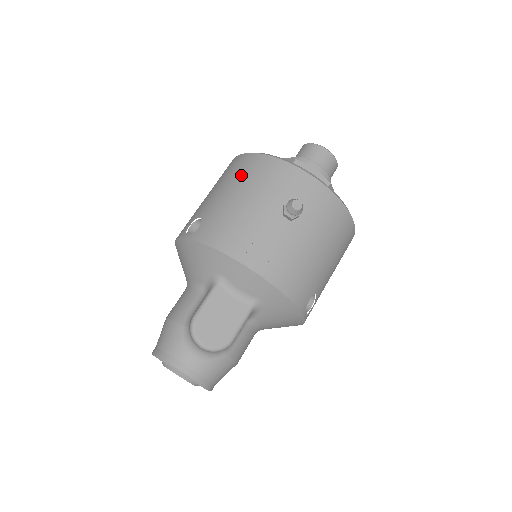
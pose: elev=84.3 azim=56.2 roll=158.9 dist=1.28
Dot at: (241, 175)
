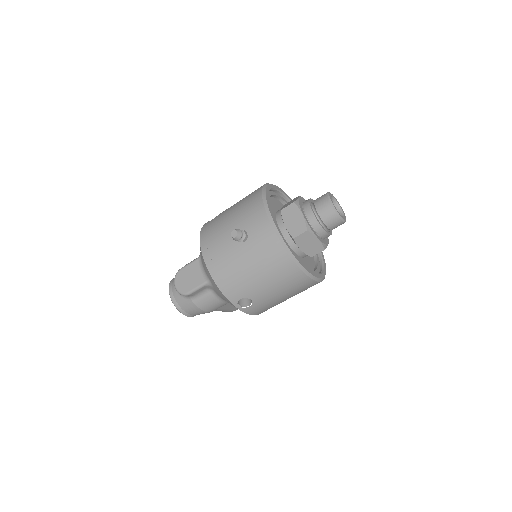
Dot at: (245, 199)
